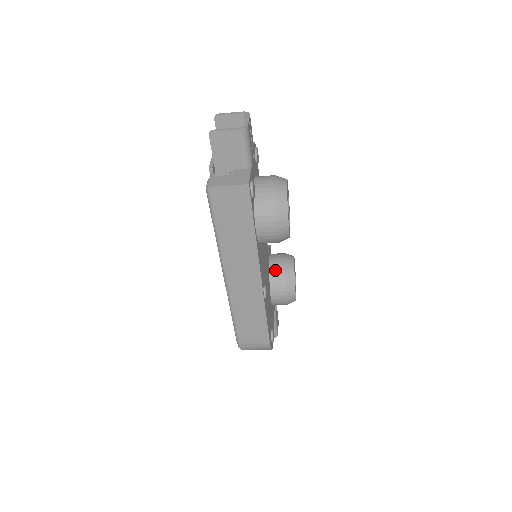
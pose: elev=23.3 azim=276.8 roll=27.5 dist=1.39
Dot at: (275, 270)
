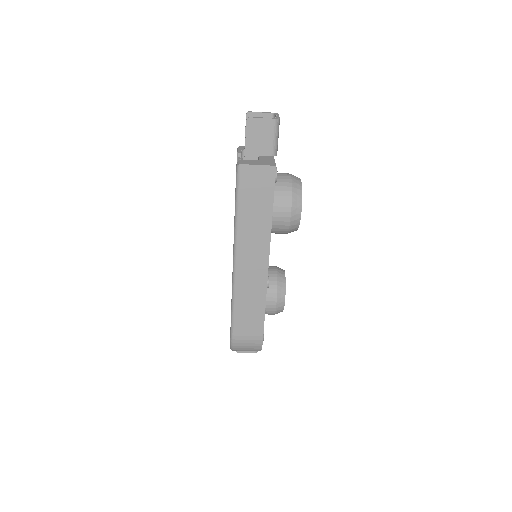
Dot at: occluded
